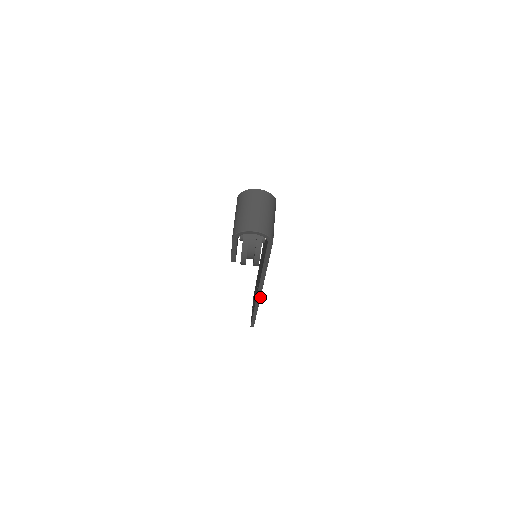
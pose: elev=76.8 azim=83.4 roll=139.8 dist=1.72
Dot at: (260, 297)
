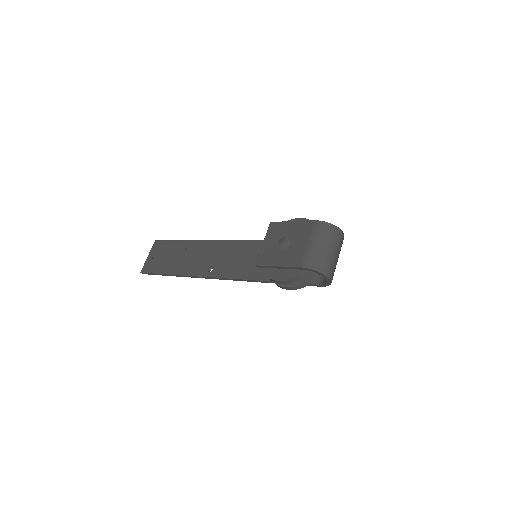
Dot at: (210, 278)
